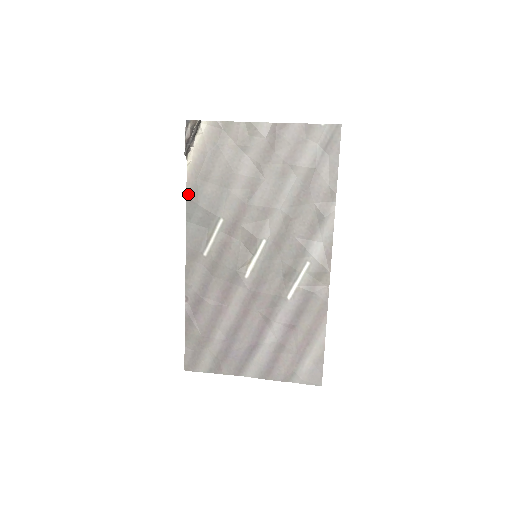
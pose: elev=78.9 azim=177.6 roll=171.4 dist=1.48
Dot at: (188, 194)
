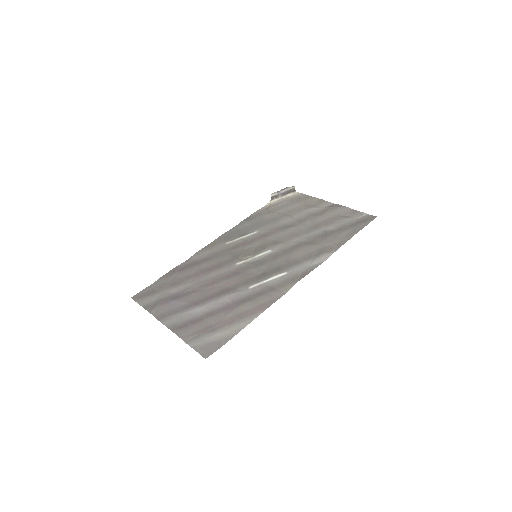
Dot at: (252, 215)
